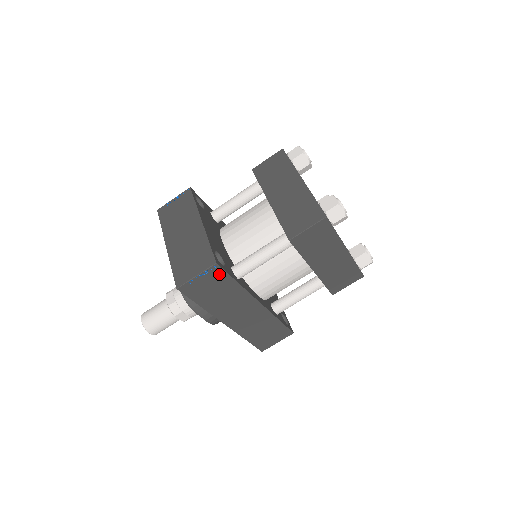
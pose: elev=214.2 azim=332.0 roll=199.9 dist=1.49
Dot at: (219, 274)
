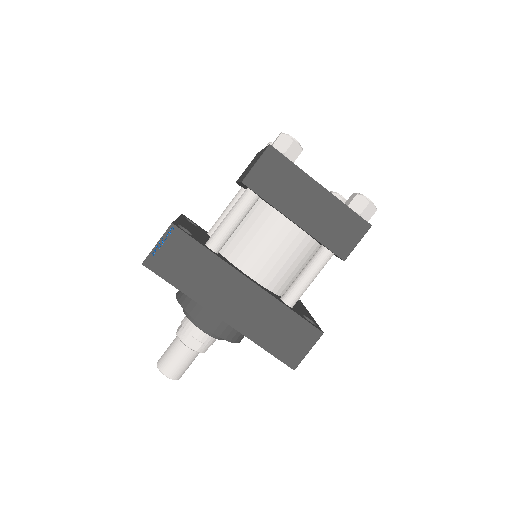
Dot at: (181, 239)
